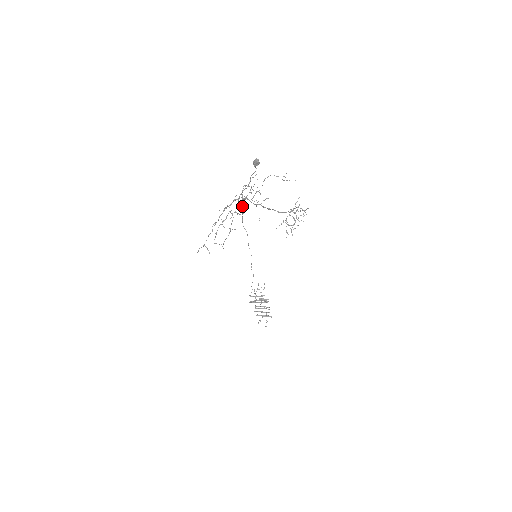
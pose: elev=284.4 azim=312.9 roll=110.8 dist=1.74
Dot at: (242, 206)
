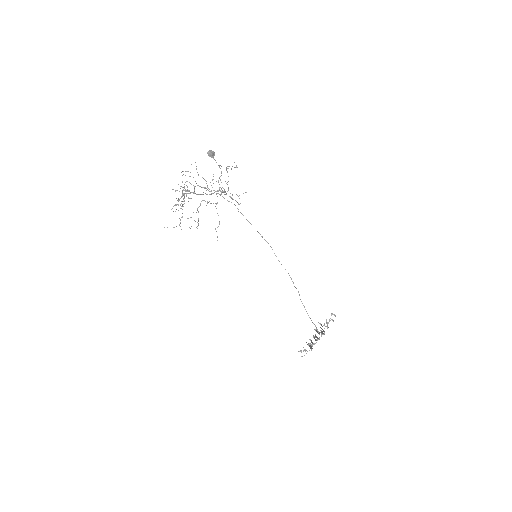
Dot at: occluded
